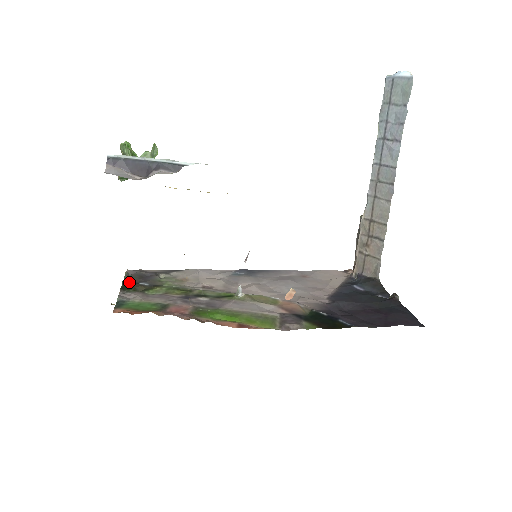
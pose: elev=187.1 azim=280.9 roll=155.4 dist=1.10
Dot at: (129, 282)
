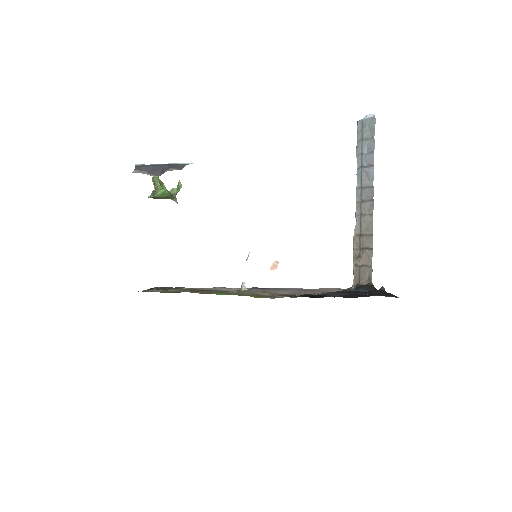
Dot at: occluded
